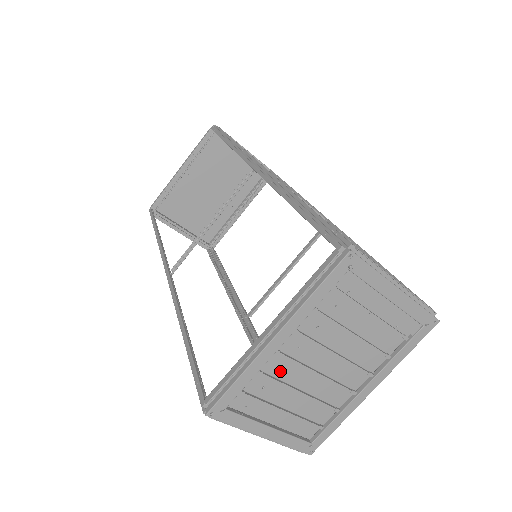
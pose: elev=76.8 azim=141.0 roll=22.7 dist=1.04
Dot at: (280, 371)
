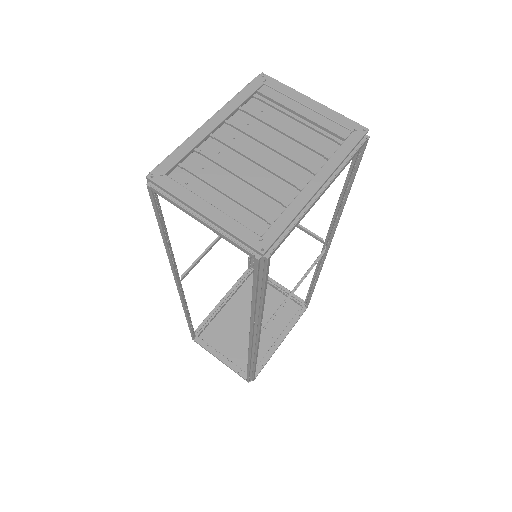
Dot at: (218, 156)
